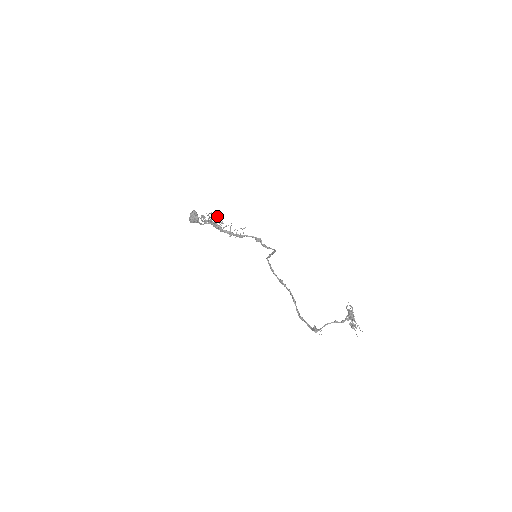
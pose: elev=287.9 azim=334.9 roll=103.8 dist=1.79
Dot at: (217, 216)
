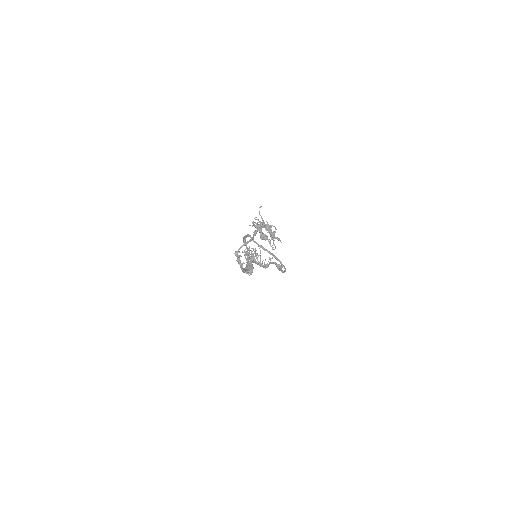
Dot at: occluded
